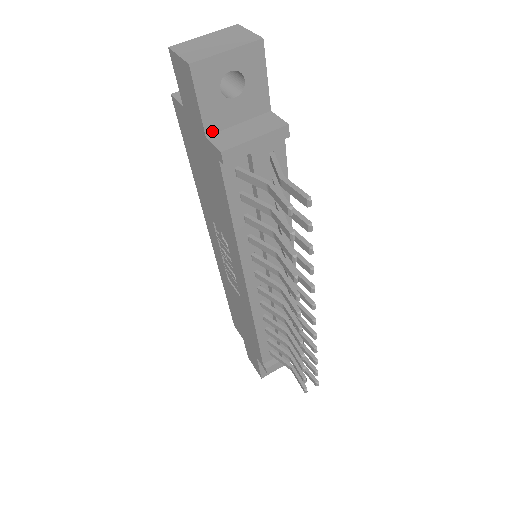
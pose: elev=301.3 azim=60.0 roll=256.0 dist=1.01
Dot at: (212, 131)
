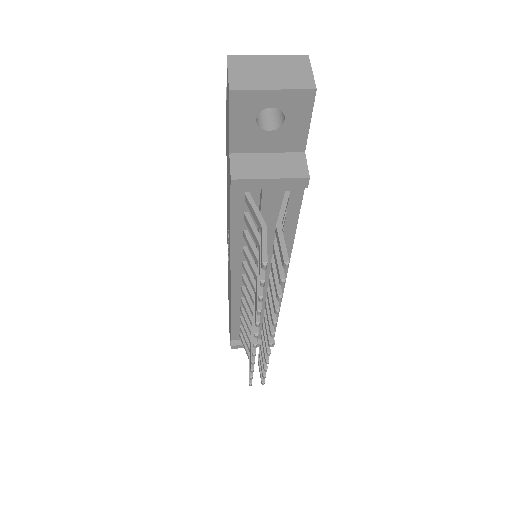
Dot at: (237, 151)
